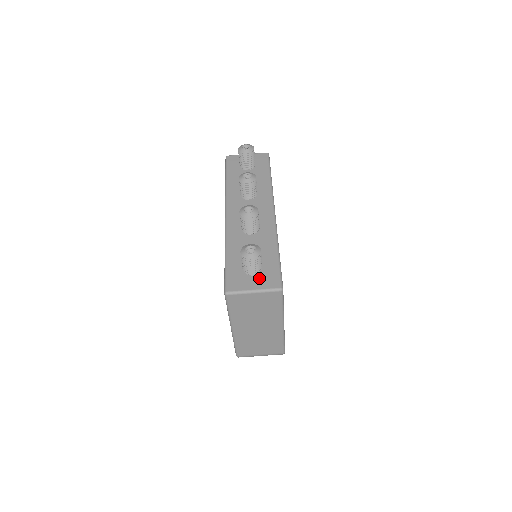
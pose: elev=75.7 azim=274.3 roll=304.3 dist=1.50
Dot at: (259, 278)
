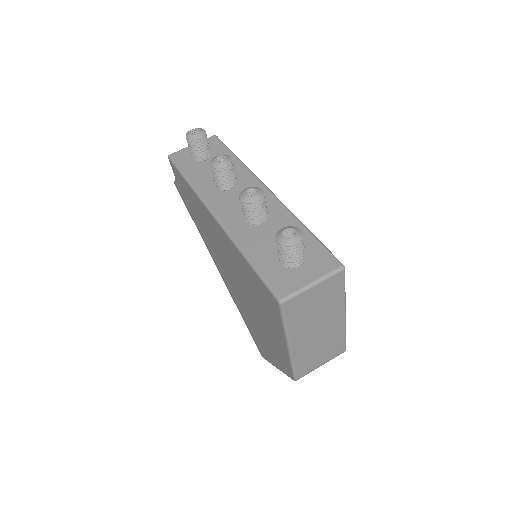
Dot at: (308, 266)
